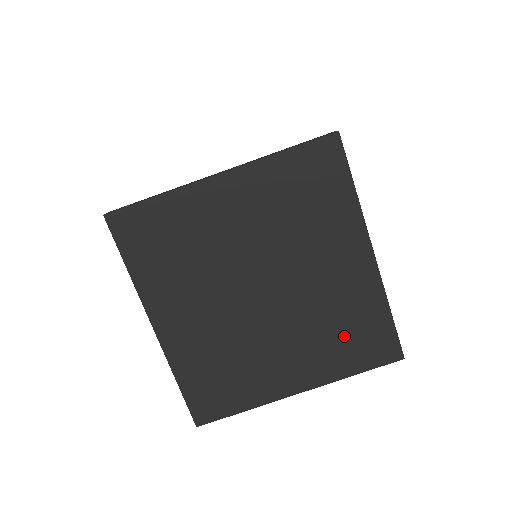
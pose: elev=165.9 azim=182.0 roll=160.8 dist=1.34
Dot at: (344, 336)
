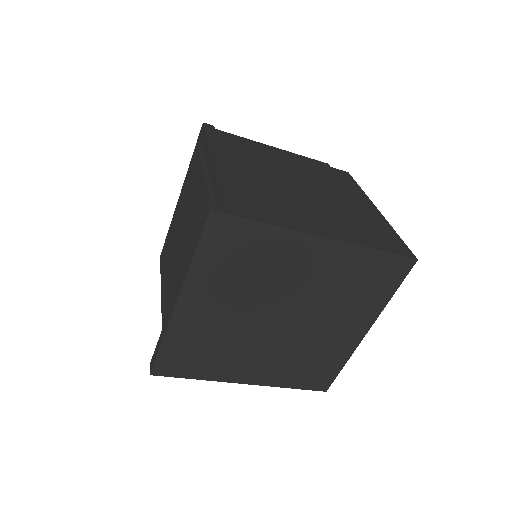
Dot at: (361, 288)
